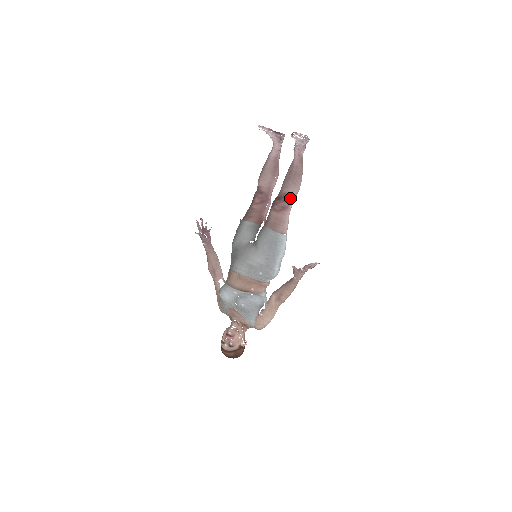
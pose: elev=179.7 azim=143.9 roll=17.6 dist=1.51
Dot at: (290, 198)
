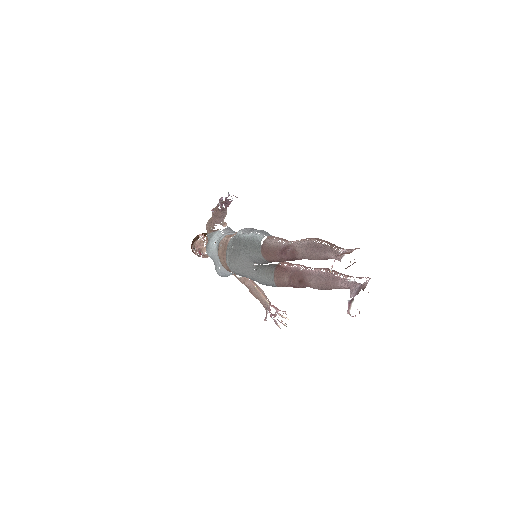
Dot at: (310, 287)
